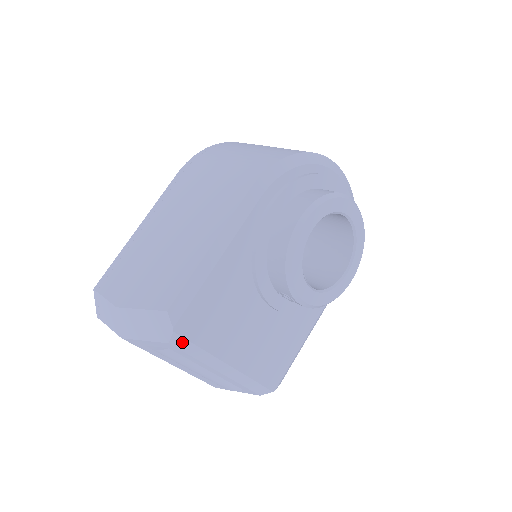
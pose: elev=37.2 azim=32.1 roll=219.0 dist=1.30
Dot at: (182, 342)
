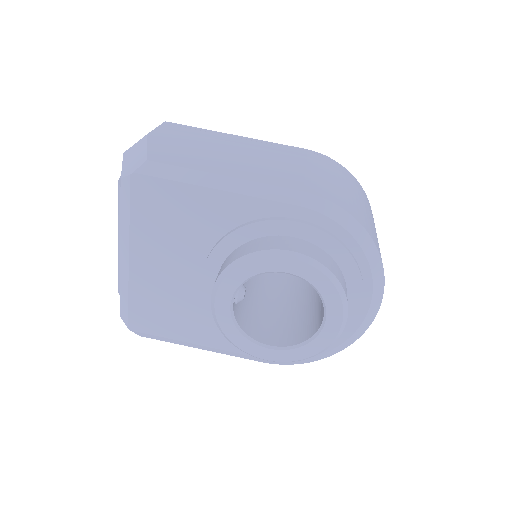
Dot at: (127, 191)
